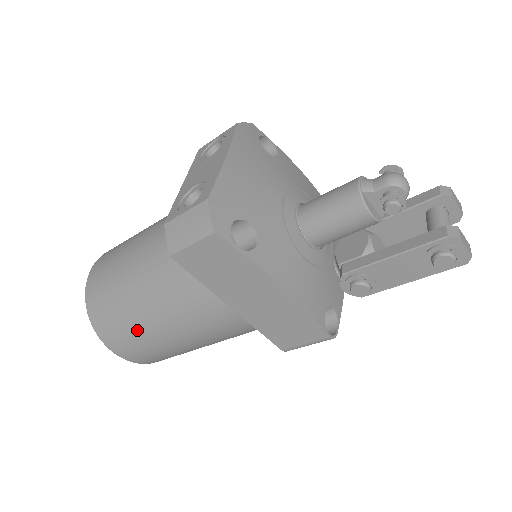
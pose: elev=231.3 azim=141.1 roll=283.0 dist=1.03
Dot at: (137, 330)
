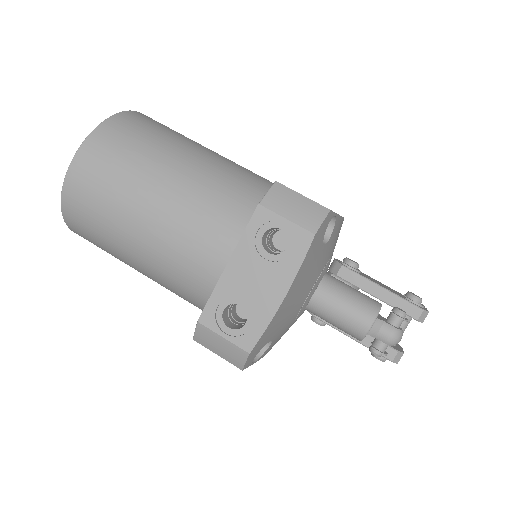
Dot at: (120, 260)
